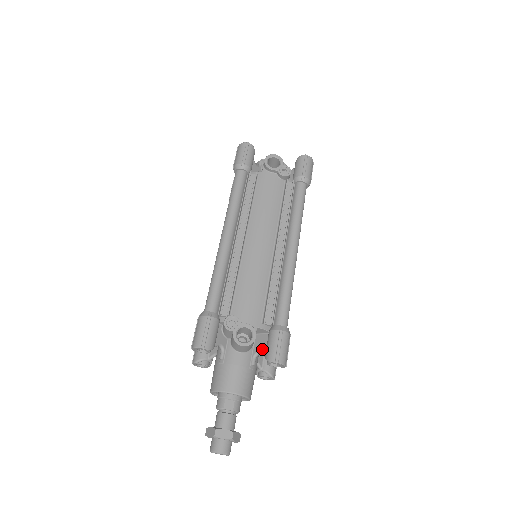
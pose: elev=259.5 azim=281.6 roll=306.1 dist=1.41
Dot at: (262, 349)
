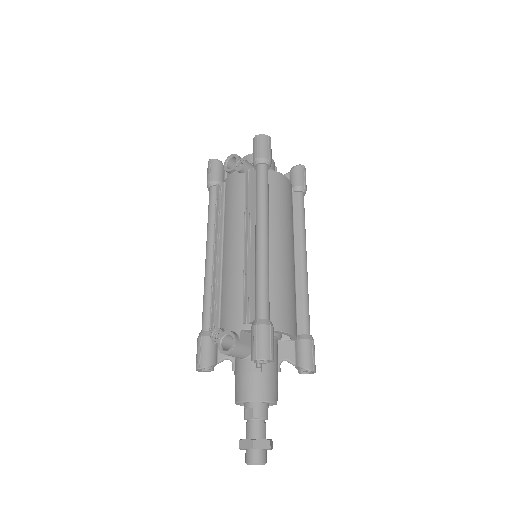
Dot at: occluded
